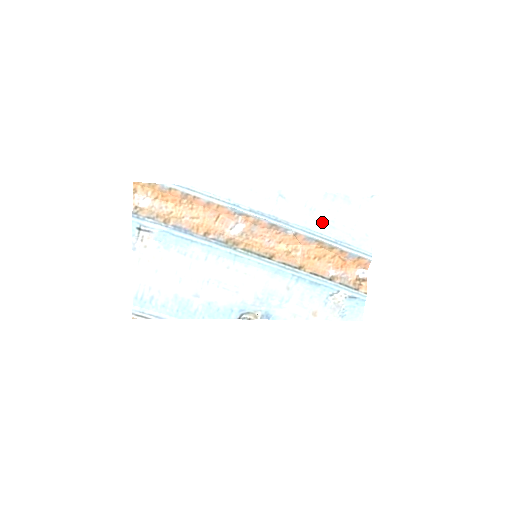
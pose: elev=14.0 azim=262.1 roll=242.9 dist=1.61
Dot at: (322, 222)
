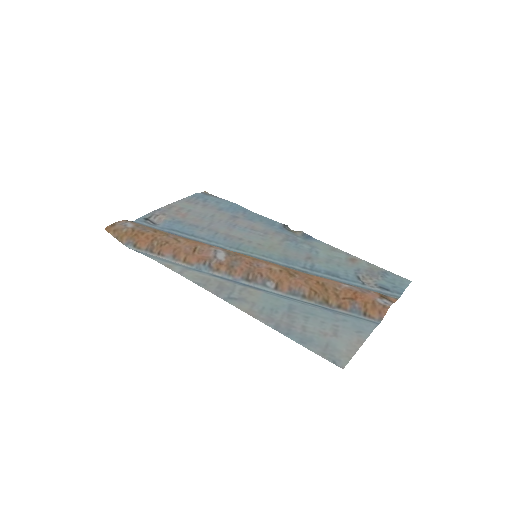
Dot at: (295, 310)
